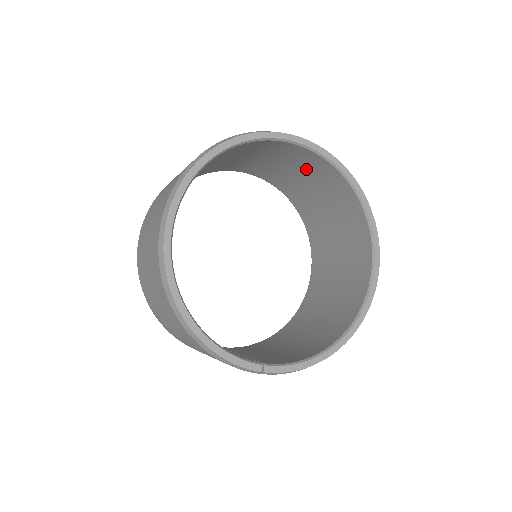
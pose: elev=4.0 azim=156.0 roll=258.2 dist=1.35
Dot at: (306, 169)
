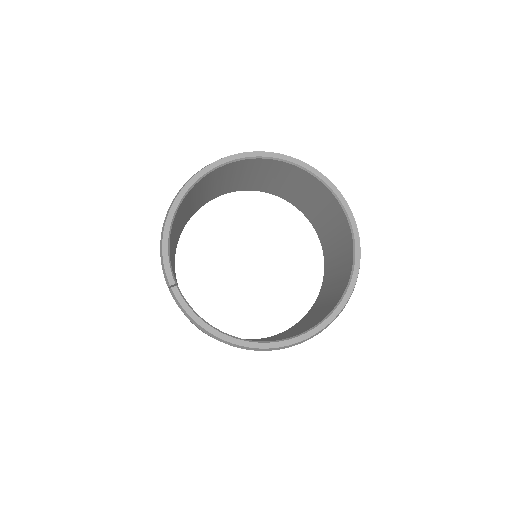
Dot at: (342, 243)
